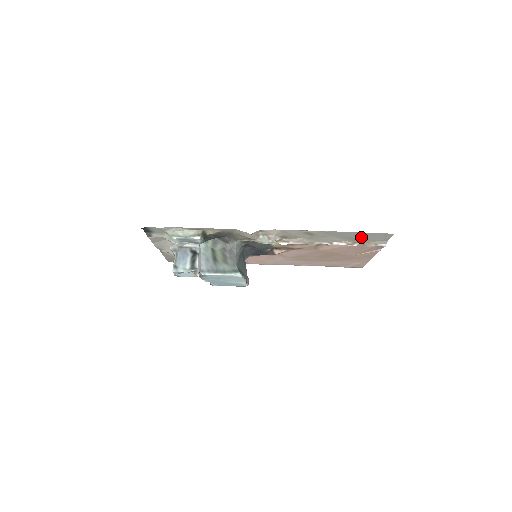
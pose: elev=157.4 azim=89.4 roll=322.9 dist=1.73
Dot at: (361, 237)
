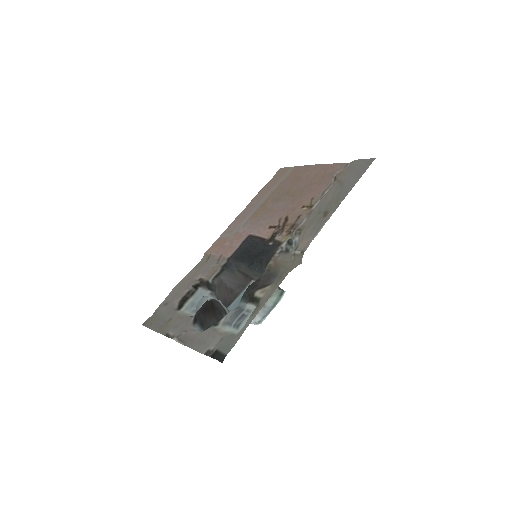
Dot at: (349, 178)
